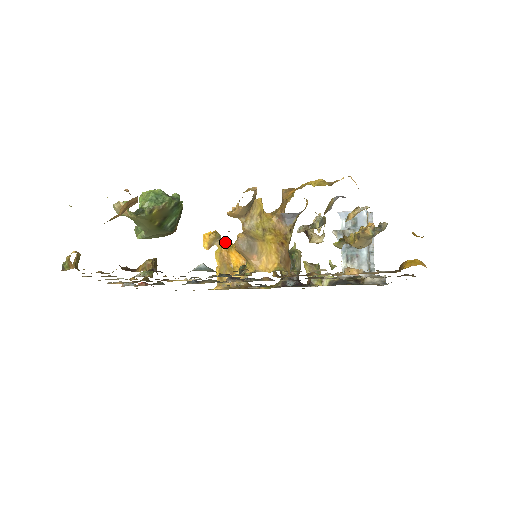
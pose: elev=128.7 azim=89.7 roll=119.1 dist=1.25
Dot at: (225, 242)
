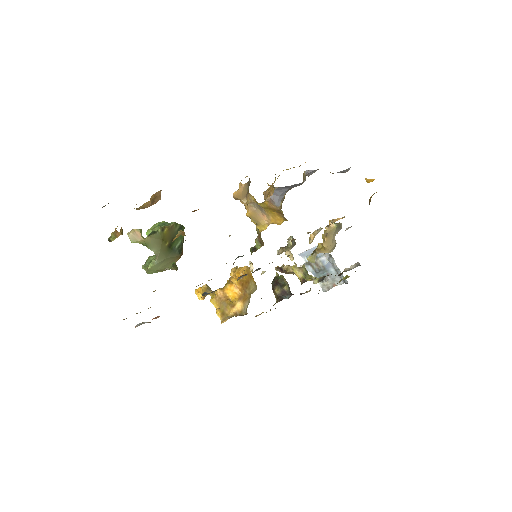
Dot at: occluded
